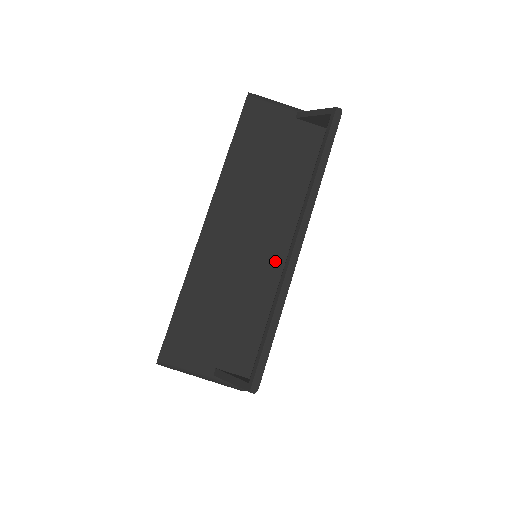
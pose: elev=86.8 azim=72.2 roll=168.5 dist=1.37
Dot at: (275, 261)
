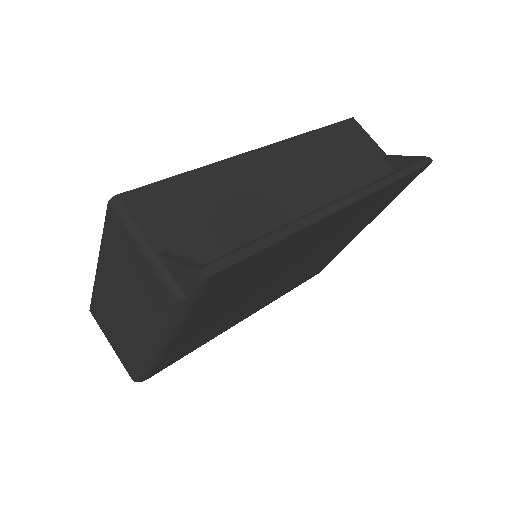
Dot at: occluded
